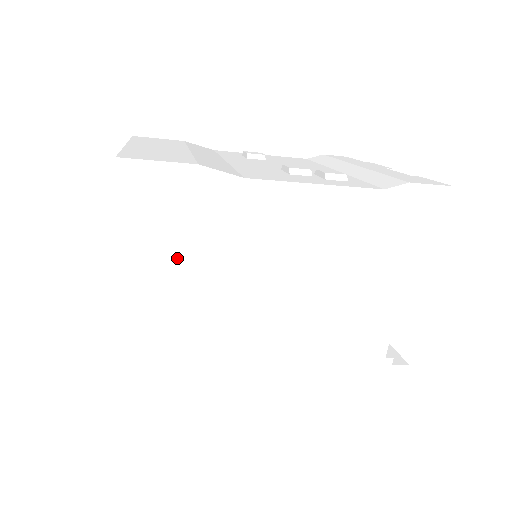
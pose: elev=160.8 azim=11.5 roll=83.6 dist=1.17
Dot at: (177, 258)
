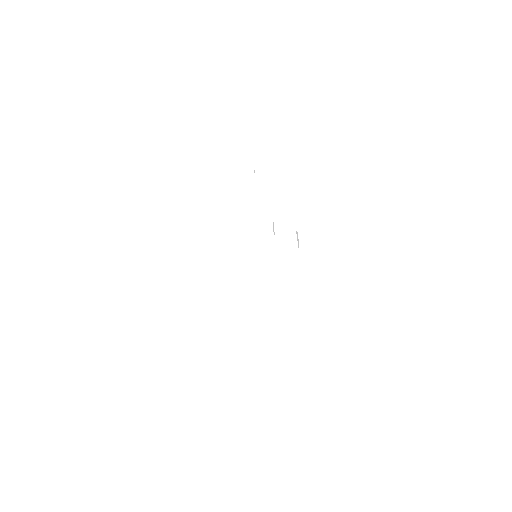
Dot at: (191, 298)
